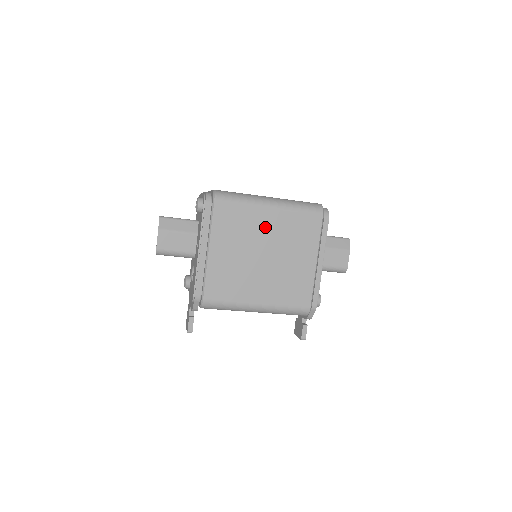
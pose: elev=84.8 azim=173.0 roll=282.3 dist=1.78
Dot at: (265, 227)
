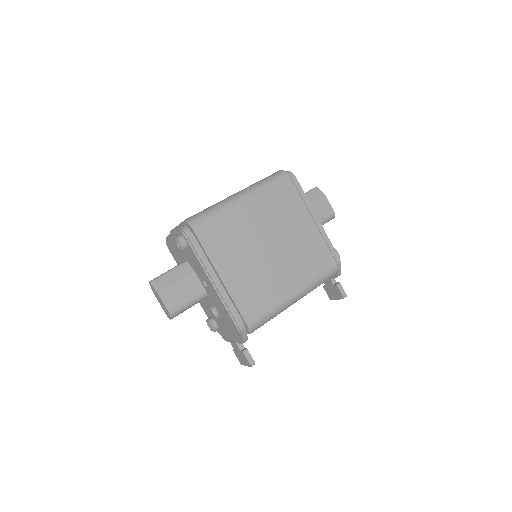
Dot at: (253, 221)
